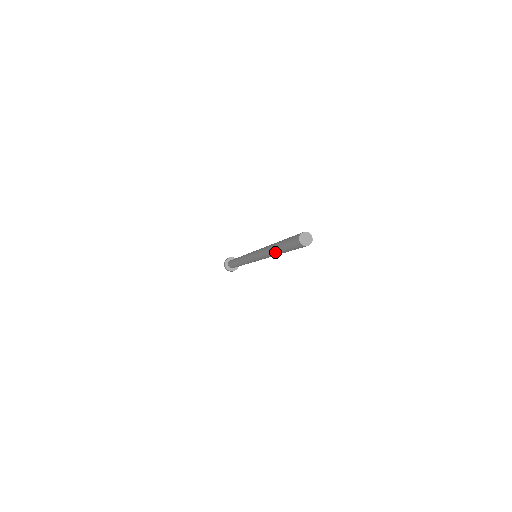
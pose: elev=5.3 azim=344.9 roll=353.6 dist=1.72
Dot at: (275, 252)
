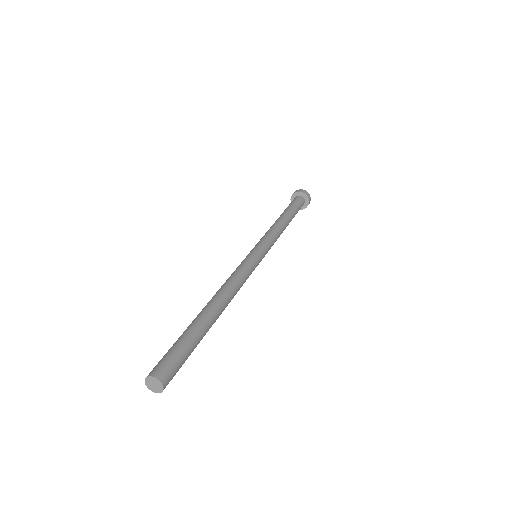
Dot at: occluded
